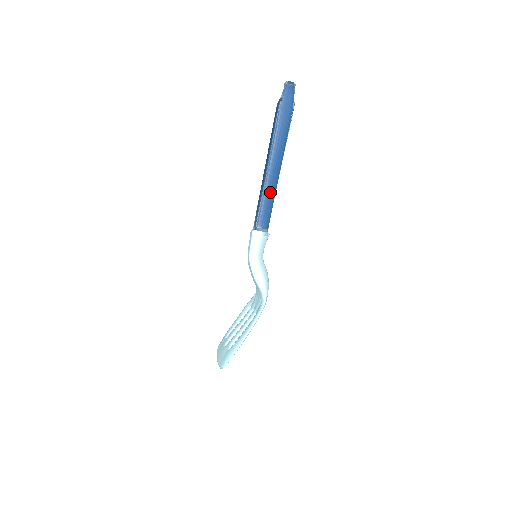
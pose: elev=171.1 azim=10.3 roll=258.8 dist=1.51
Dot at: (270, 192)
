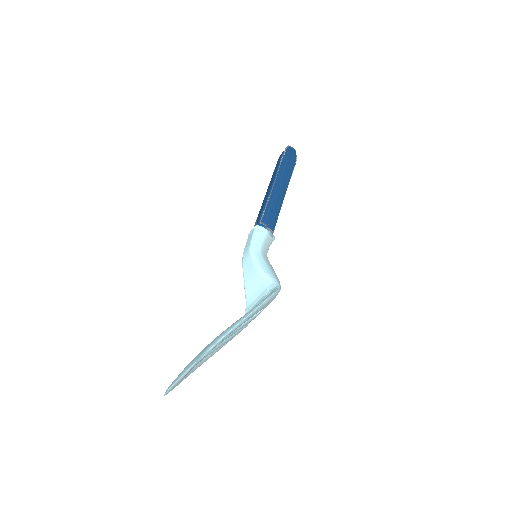
Dot at: (276, 202)
